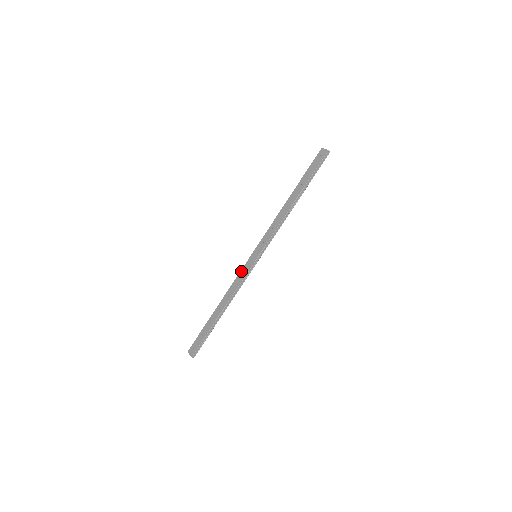
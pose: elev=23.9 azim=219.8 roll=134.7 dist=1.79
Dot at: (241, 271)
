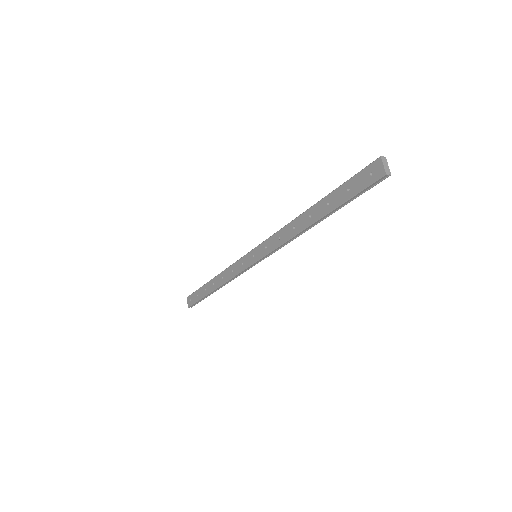
Dot at: (238, 261)
